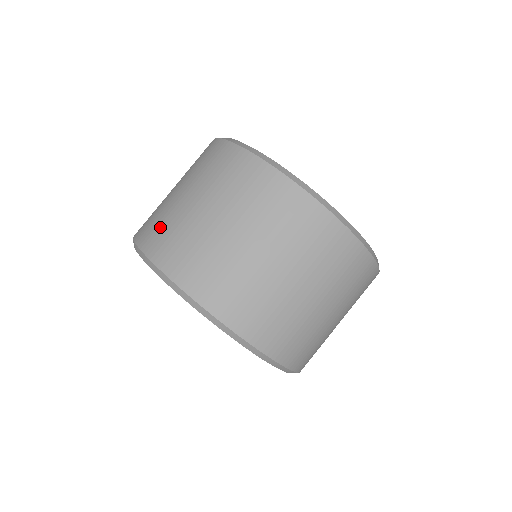
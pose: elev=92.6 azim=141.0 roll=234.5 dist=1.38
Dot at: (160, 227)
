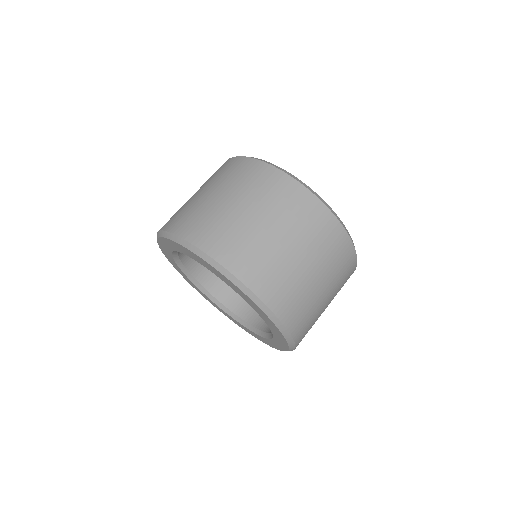
Dot at: (175, 214)
